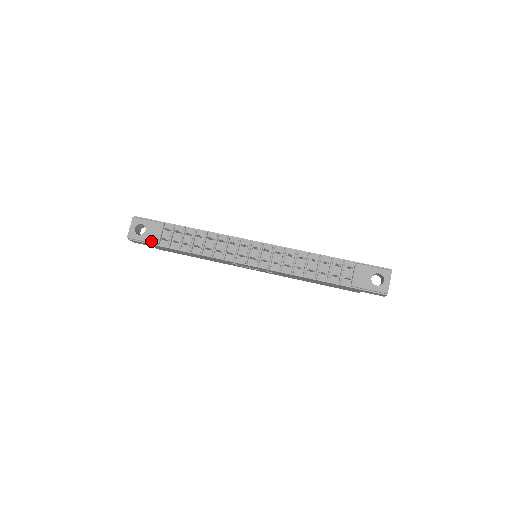
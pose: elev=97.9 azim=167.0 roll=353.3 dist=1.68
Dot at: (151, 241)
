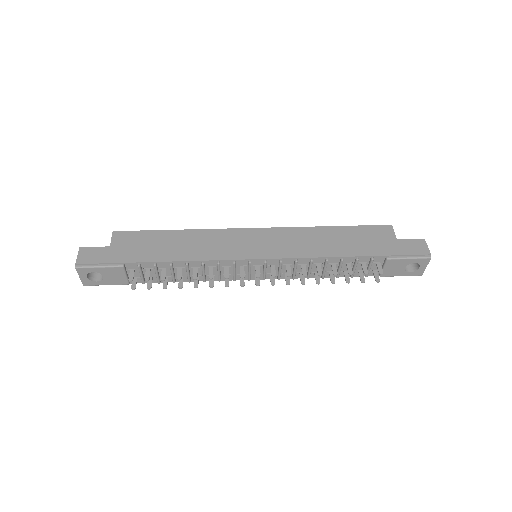
Dot at: (118, 284)
